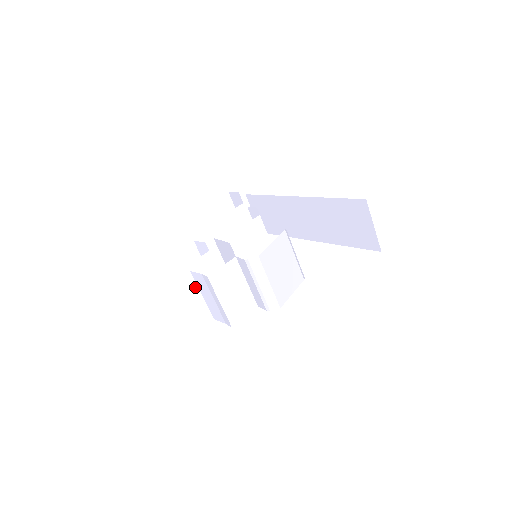
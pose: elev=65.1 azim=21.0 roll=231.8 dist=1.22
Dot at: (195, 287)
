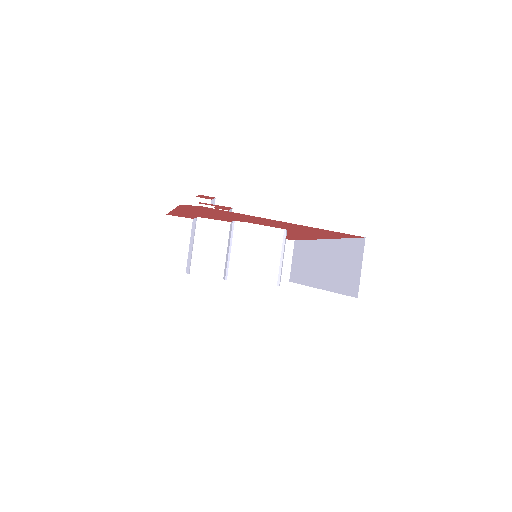
Dot at: (188, 234)
